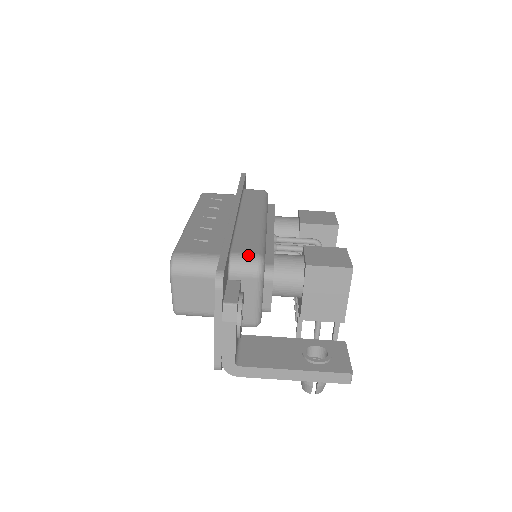
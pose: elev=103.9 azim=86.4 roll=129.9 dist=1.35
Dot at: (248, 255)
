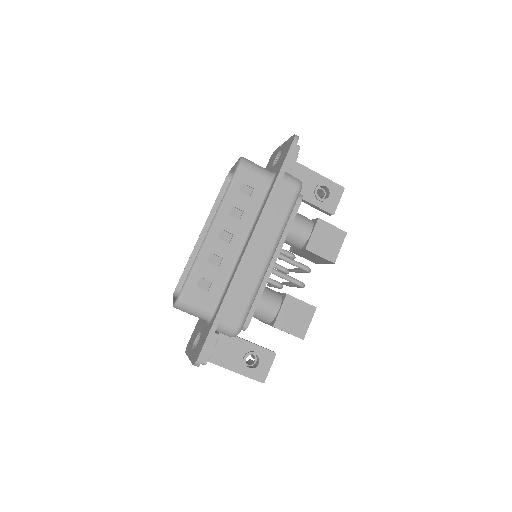
Dot at: (230, 327)
